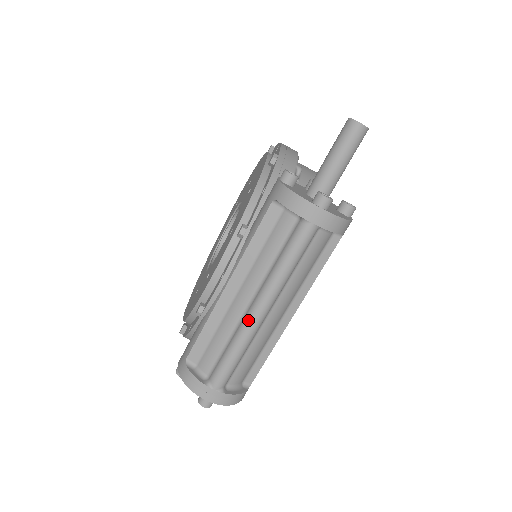
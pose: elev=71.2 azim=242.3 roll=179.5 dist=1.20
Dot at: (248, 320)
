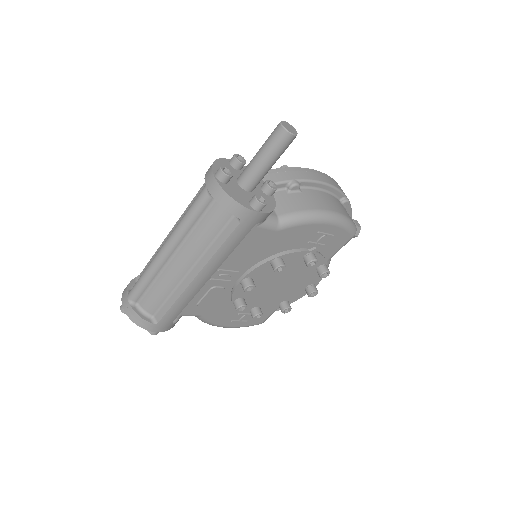
Dot at: (158, 252)
